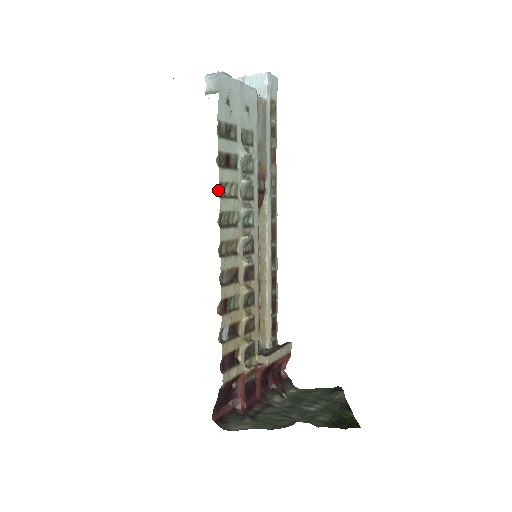
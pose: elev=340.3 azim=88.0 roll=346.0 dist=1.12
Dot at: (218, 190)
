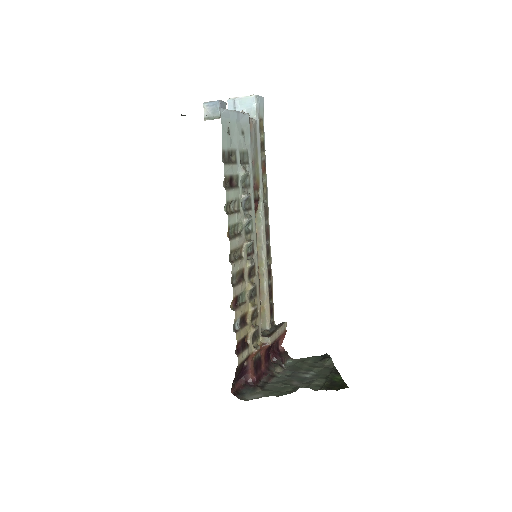
Dot at: (225, 208)
